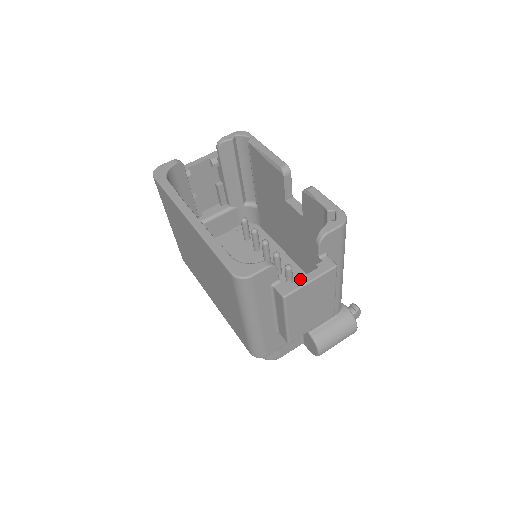
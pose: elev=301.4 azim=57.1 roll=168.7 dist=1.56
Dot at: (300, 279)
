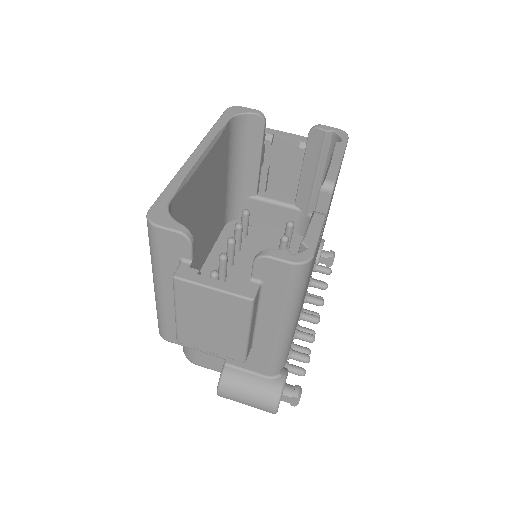
Dot at: (207, 277)
